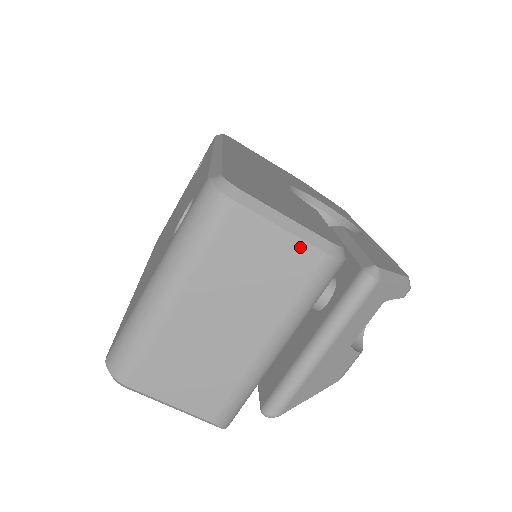
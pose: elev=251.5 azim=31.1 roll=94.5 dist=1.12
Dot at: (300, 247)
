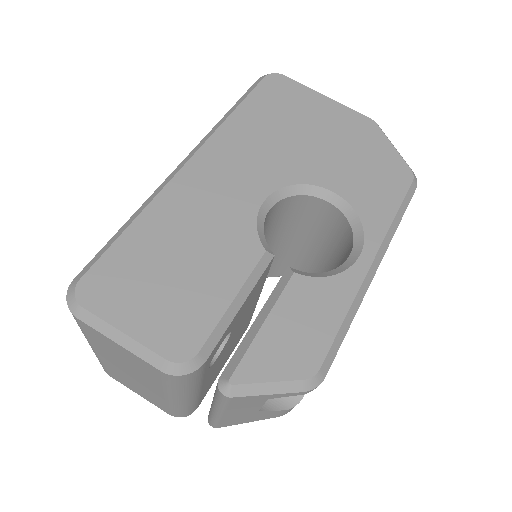
Dot at: (139, 359)
